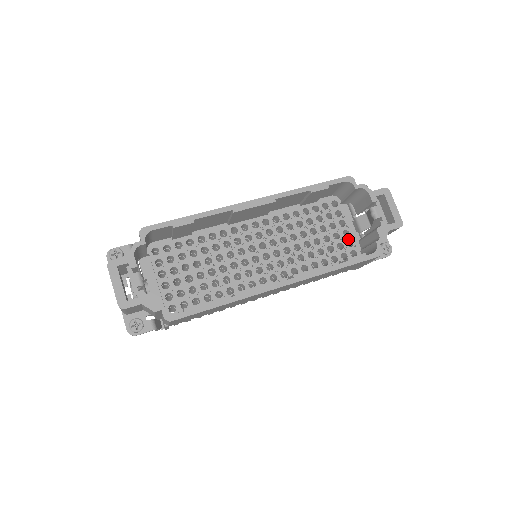
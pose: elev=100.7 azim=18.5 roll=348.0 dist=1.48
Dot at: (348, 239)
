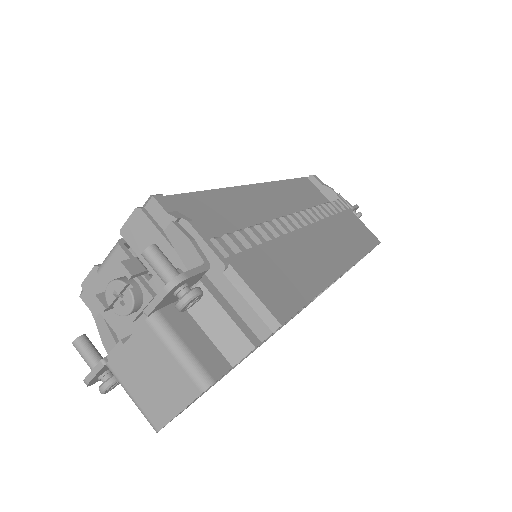
Dot at: occluded
